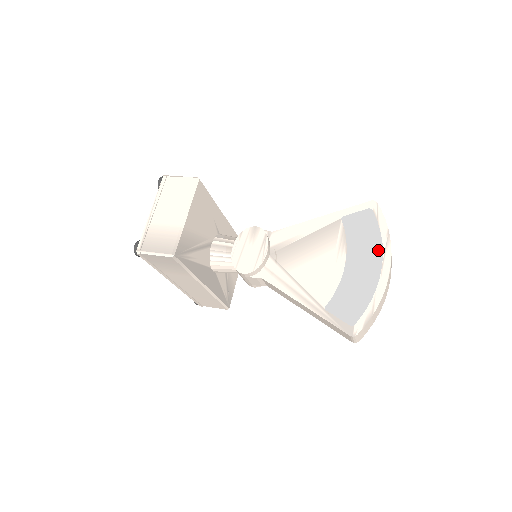
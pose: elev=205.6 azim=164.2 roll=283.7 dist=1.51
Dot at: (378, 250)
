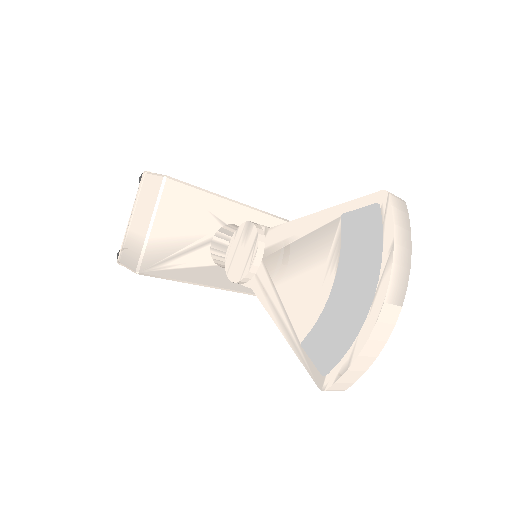
Dot at: (374, 272)
